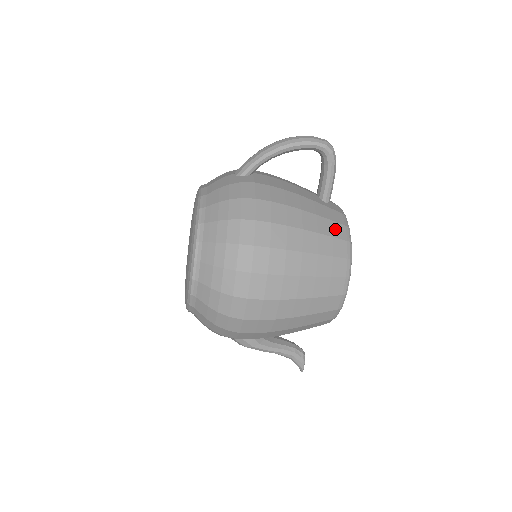
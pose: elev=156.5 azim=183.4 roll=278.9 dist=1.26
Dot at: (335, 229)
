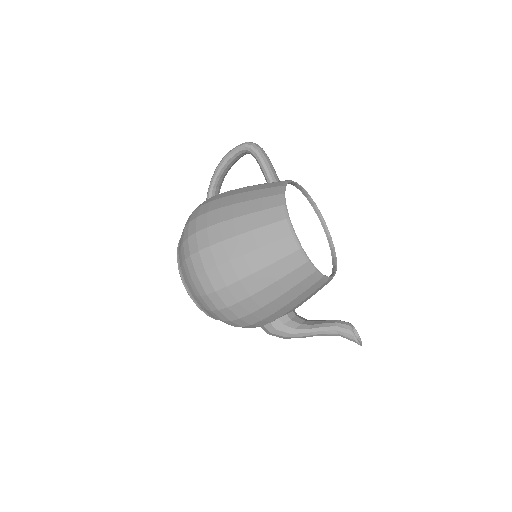
Dot at: (267, 192)
